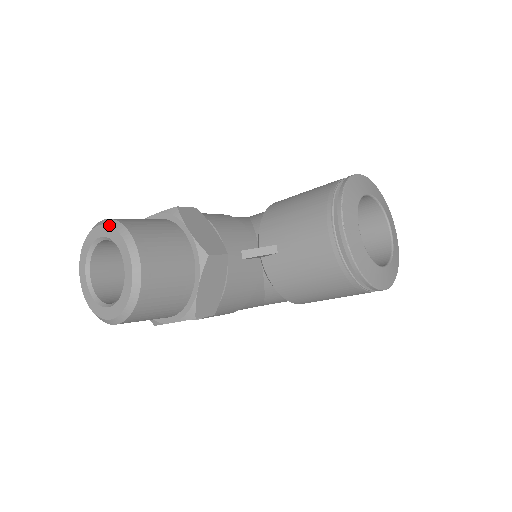
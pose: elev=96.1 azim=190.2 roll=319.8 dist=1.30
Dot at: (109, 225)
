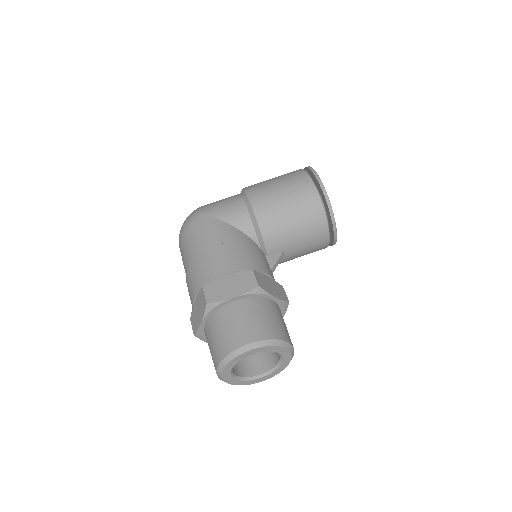
Dot at: (268, 346)
